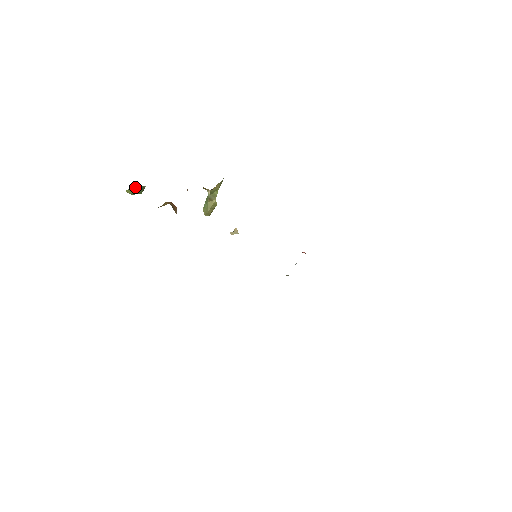
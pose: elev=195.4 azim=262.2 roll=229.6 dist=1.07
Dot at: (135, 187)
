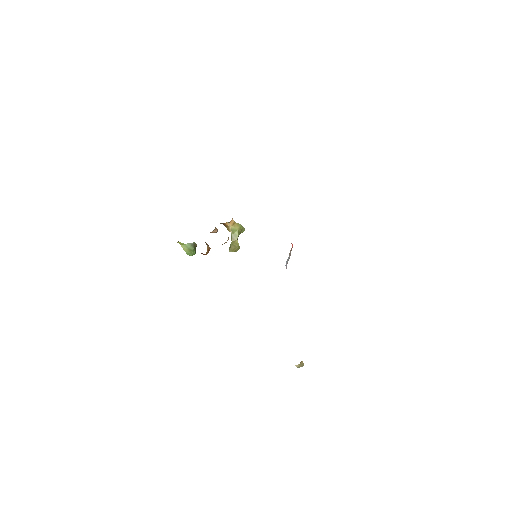
Dot at: (188, 243)
